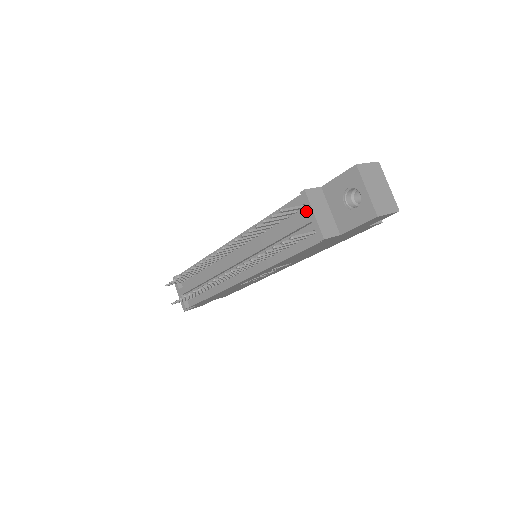
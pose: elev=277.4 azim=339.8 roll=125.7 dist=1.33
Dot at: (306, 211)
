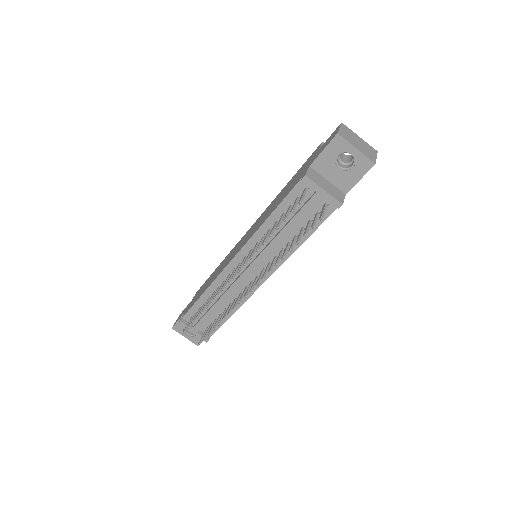
Dot at: (311, 192)
